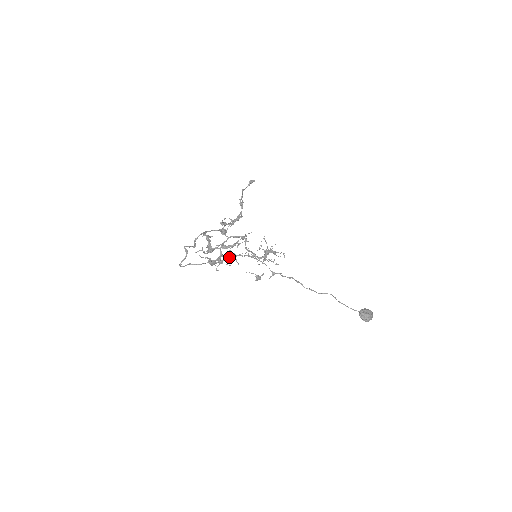
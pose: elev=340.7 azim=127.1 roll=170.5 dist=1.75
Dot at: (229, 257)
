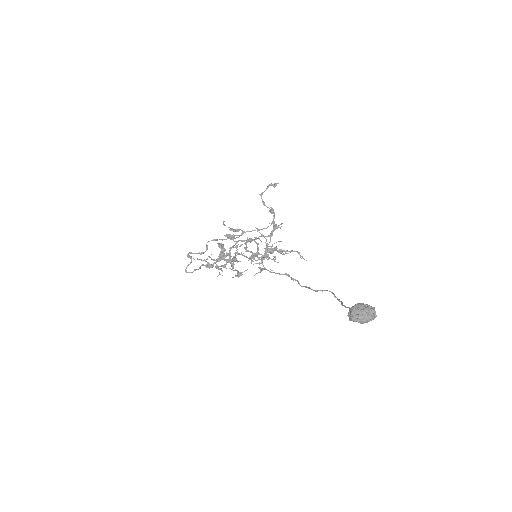
Dot at: (232, 261)
